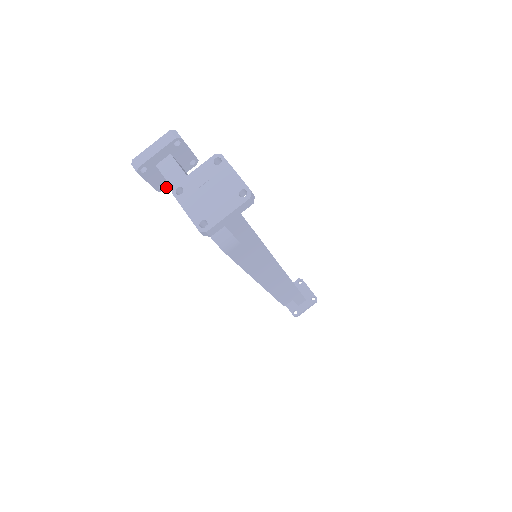
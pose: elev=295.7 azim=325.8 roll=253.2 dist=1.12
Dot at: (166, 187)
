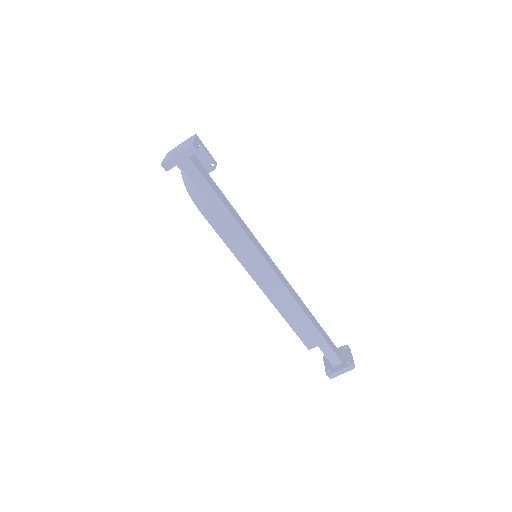
Dot at: occluded
